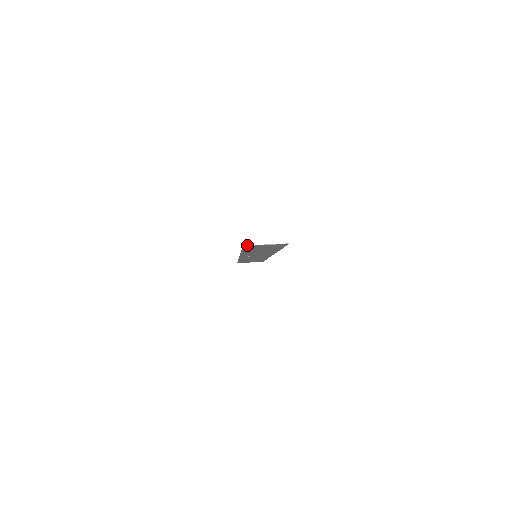
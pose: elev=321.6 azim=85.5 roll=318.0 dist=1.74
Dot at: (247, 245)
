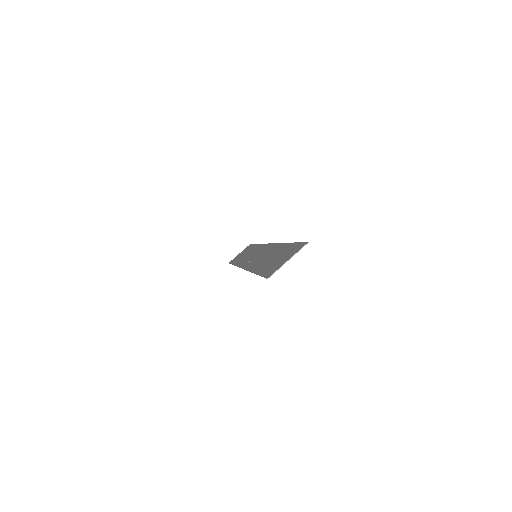
Dot at: (271, 275)
